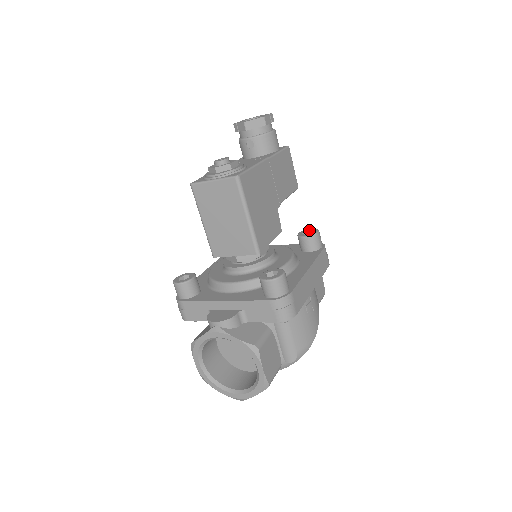
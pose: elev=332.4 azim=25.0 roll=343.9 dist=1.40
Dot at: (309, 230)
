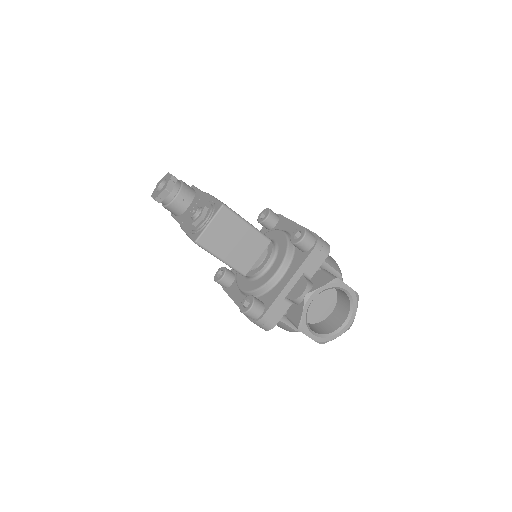
Dot at: (261, 214)
